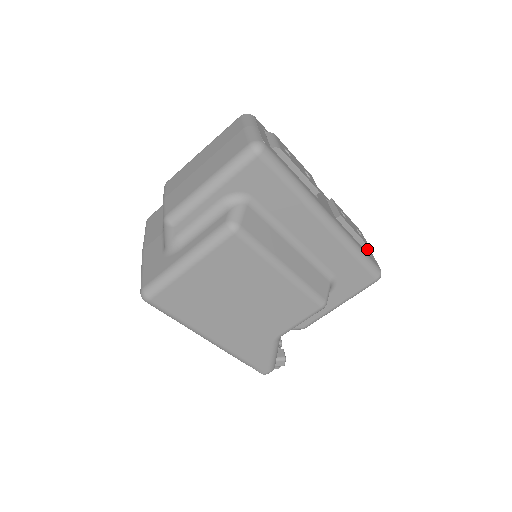
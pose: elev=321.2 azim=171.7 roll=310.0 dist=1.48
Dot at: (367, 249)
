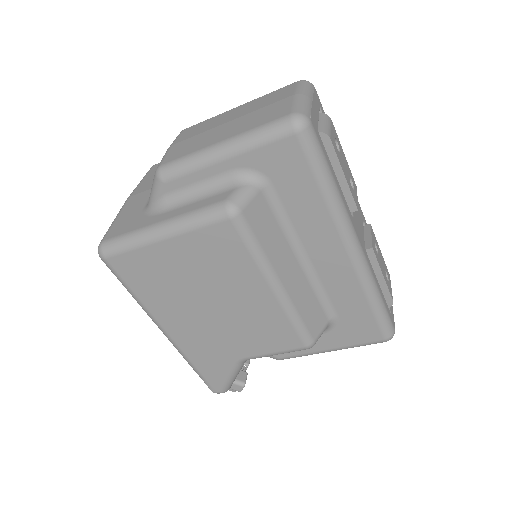
Dot at: (388, 300)
